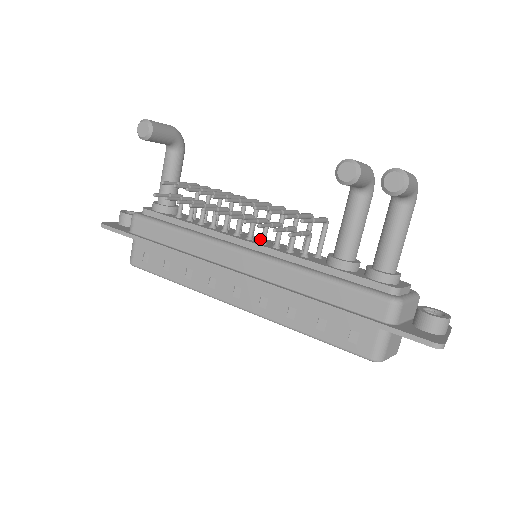
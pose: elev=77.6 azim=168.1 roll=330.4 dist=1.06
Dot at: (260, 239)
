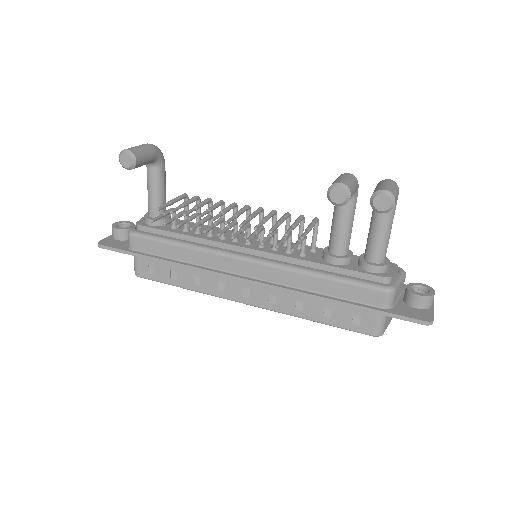
Dot at: (257, 240)
